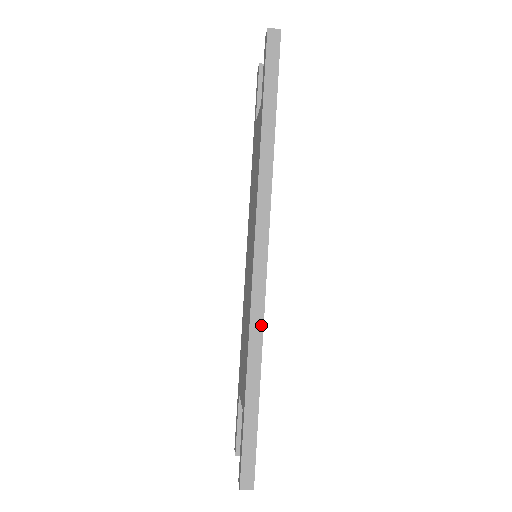
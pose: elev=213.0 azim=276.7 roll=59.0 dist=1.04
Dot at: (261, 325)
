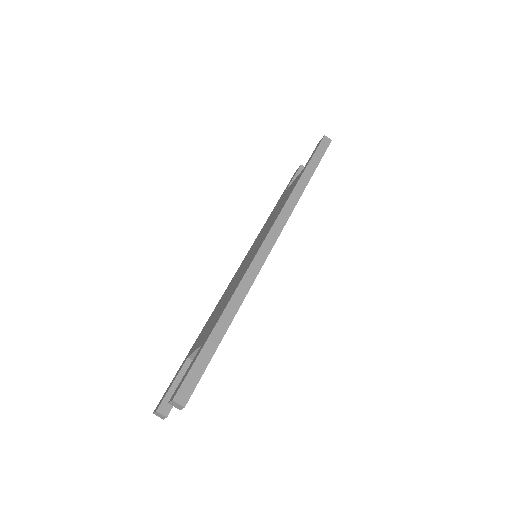
Dot at: (251, 283)
